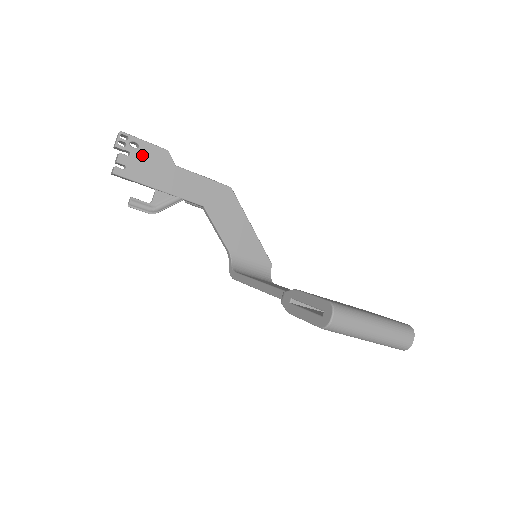
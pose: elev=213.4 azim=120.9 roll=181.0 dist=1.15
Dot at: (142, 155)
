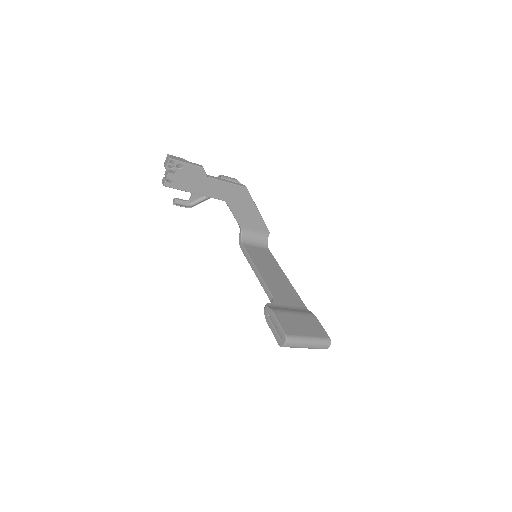
Dot at: (184, 172)
